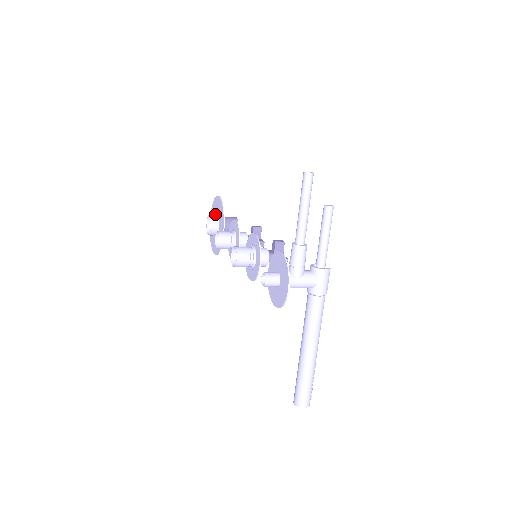
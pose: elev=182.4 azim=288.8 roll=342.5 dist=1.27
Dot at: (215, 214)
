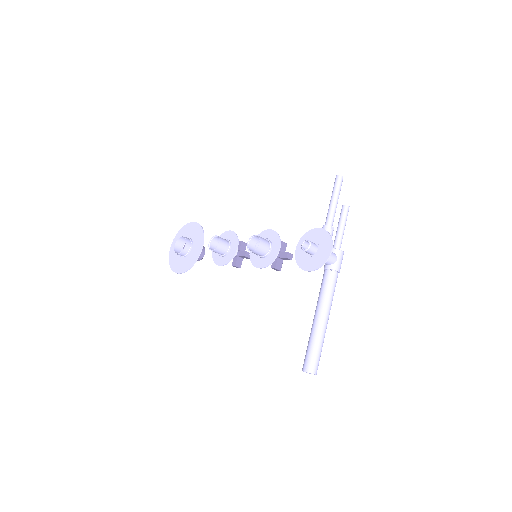
Dot at: (187, 237)
